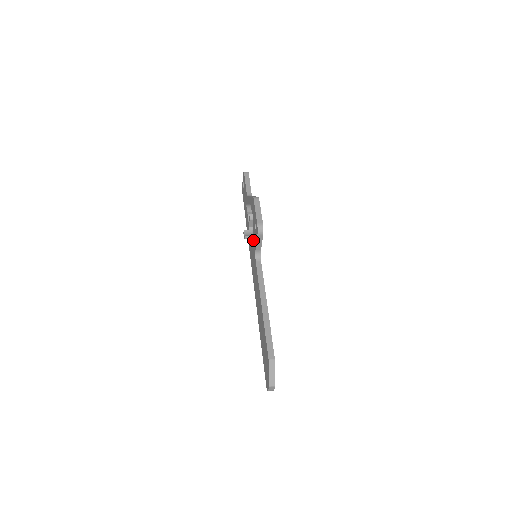
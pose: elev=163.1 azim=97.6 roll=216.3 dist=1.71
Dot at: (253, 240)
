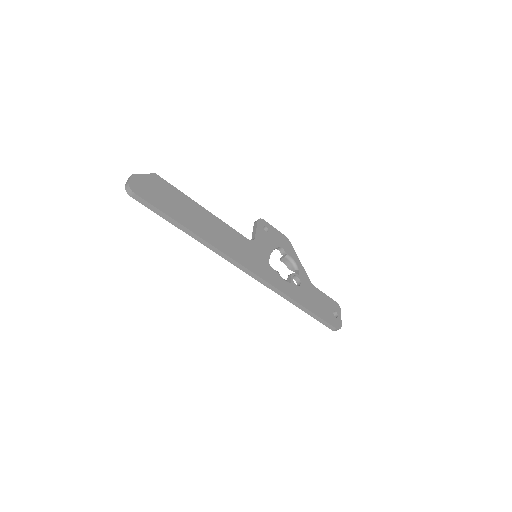
Dot at: occluded
